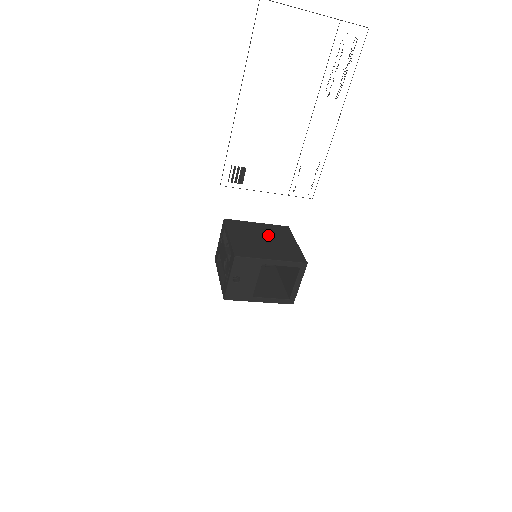
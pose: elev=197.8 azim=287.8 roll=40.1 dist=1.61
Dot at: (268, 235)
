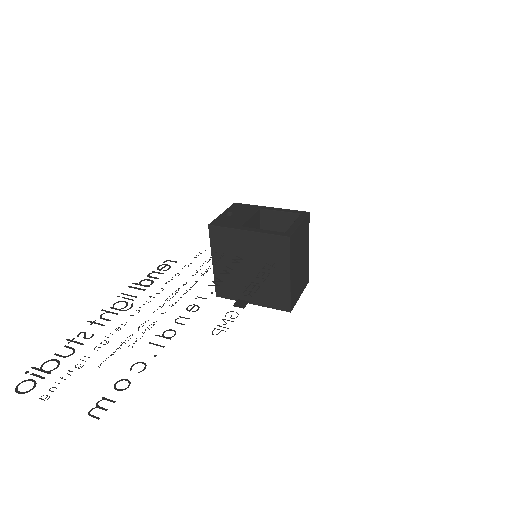
Dot at: (256, 260)
